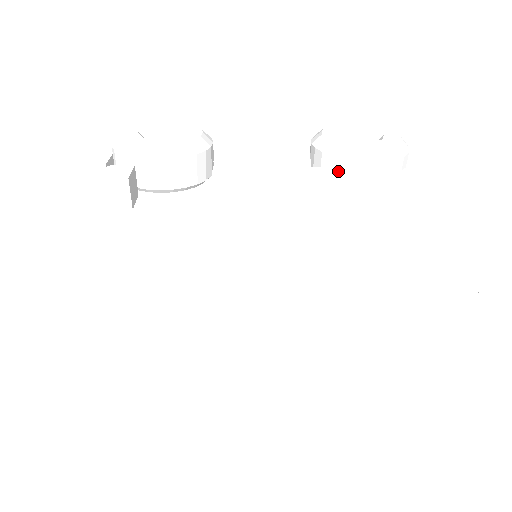
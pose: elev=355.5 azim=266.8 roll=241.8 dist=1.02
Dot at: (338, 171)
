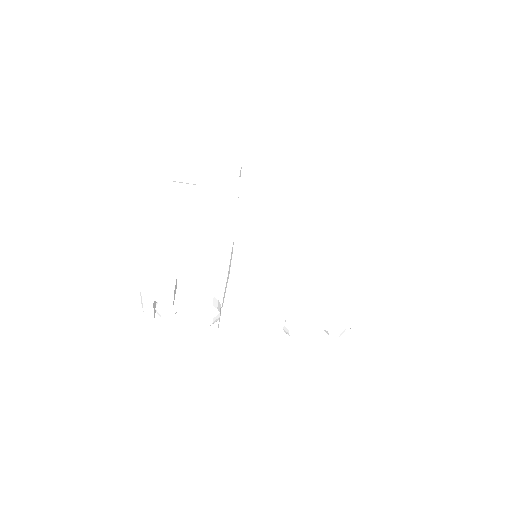
Dot at: occluded
